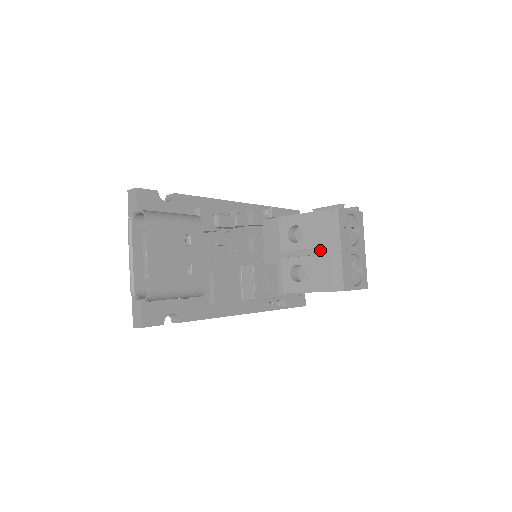
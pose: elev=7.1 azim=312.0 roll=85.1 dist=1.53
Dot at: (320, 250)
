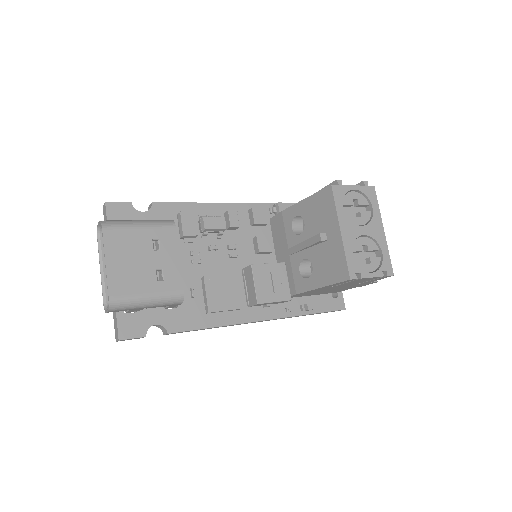
Dot at: (319, 237)
